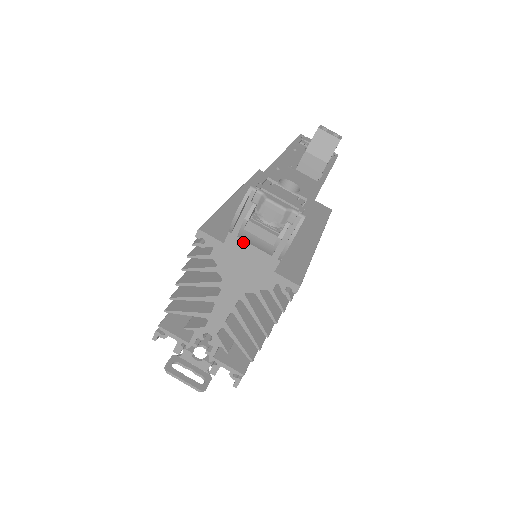
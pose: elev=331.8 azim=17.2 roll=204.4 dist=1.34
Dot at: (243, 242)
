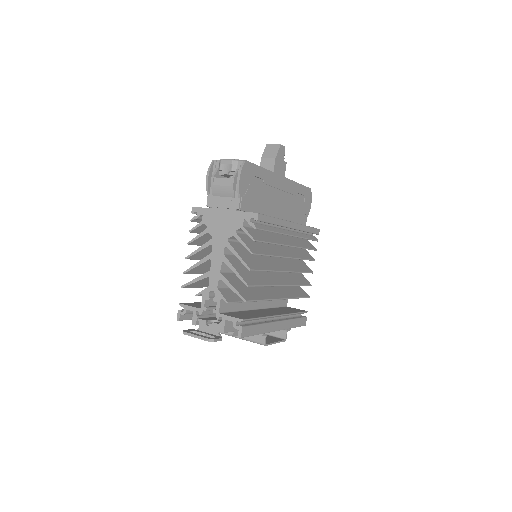
Dot at: (217, 198)
